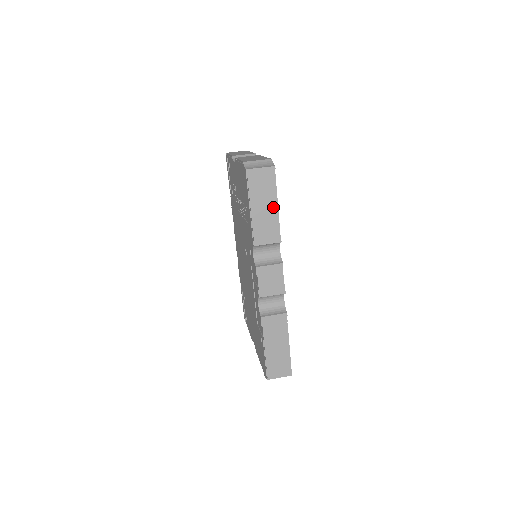
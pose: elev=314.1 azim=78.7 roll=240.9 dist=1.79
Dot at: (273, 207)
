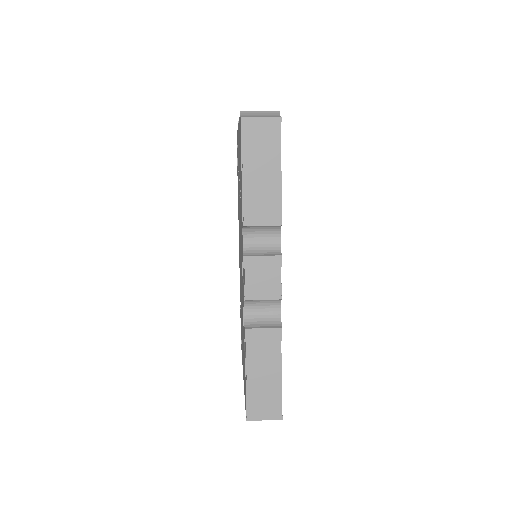
Dot at: (274, 174)
